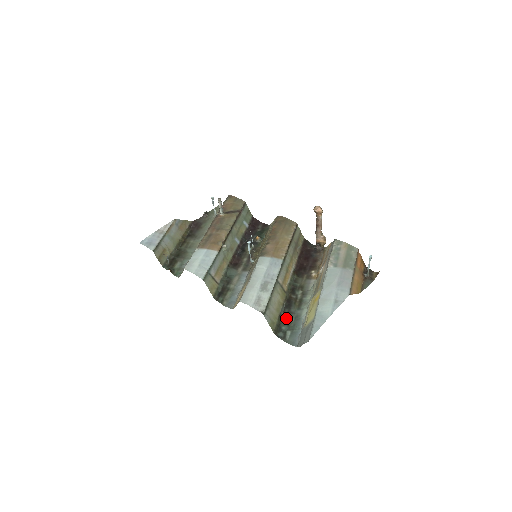
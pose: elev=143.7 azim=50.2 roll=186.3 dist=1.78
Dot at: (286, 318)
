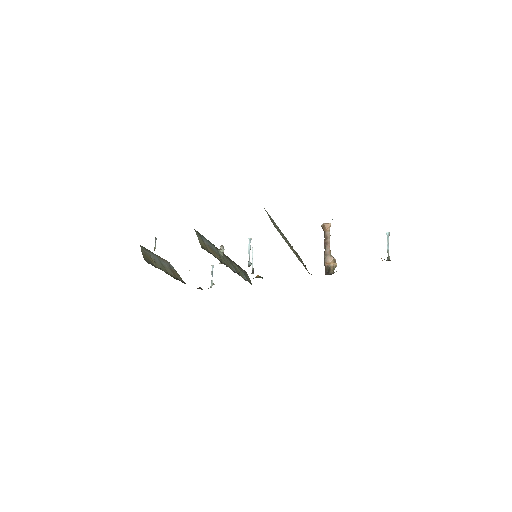
Dot at: occluded
